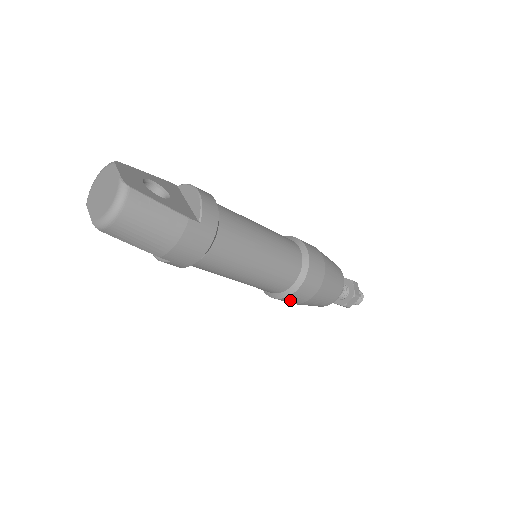
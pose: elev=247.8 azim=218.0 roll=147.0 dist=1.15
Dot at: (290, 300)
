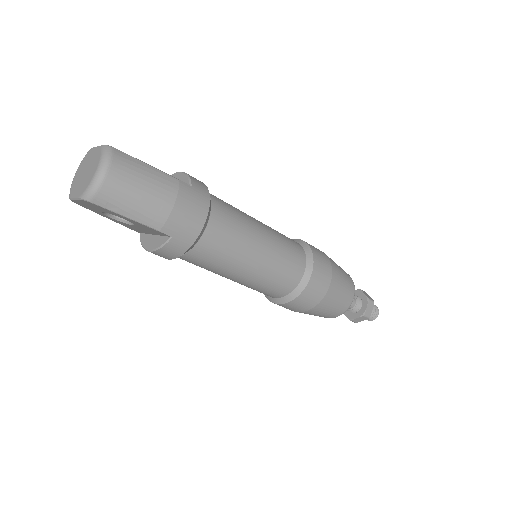
Dot at: (308, 297)
